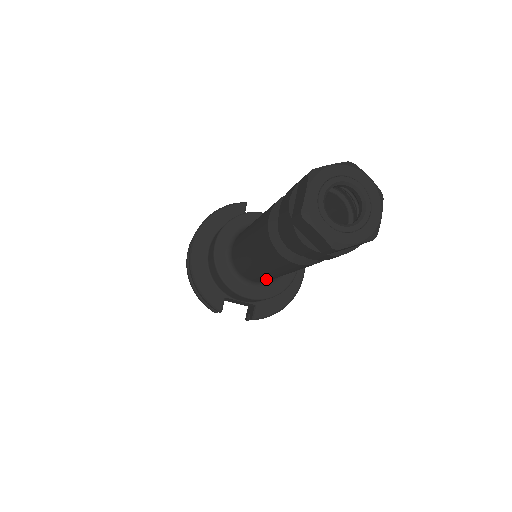
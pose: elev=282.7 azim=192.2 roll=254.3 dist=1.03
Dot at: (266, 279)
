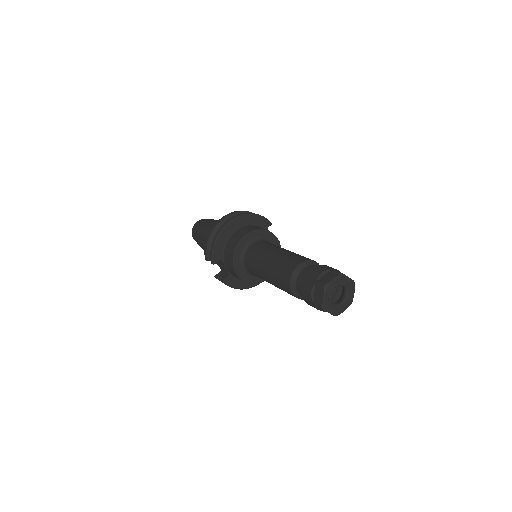
Dot at: (256, 275)
